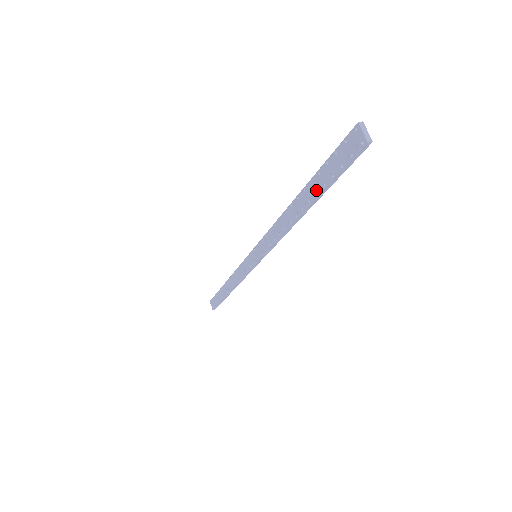
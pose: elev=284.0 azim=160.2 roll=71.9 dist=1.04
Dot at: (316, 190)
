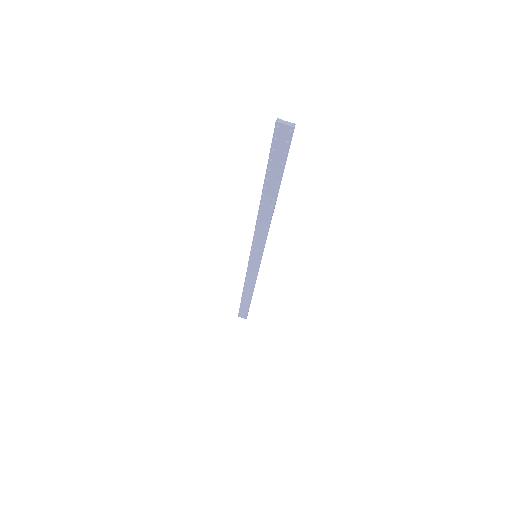
Dot at: (275, 181)
